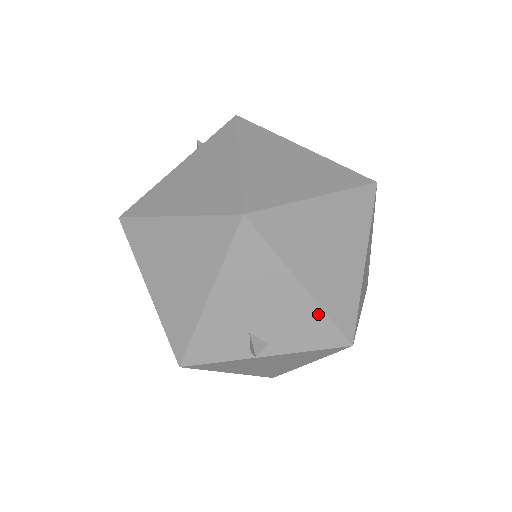
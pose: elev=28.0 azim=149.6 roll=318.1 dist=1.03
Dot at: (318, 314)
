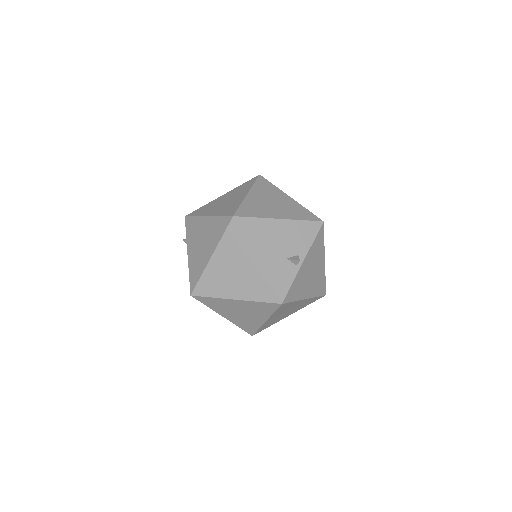
Dot at: (298, 223)
